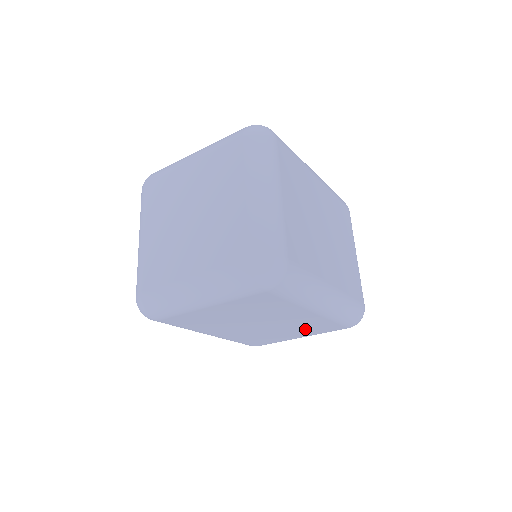
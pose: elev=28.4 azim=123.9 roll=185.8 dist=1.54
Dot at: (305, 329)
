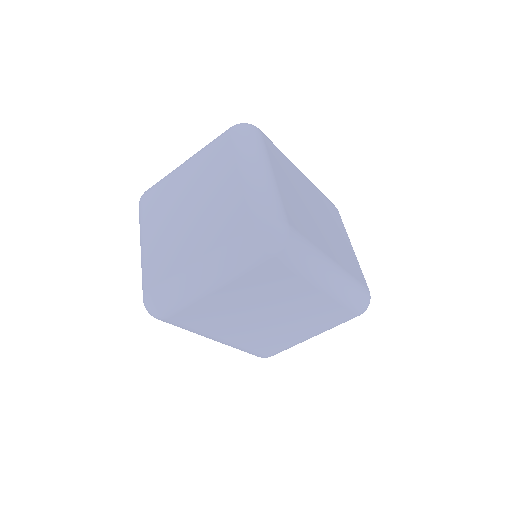
Dot at: (315, 321)
